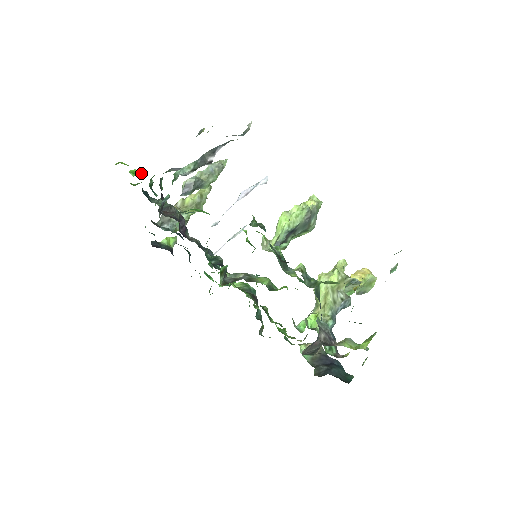
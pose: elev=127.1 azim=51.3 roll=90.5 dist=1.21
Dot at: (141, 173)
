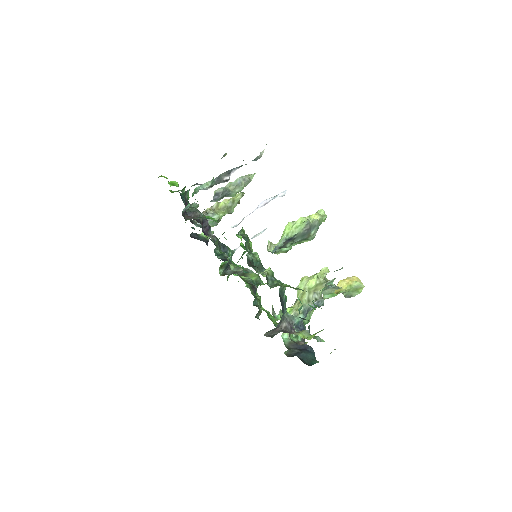
Dot at: (177, 184)
